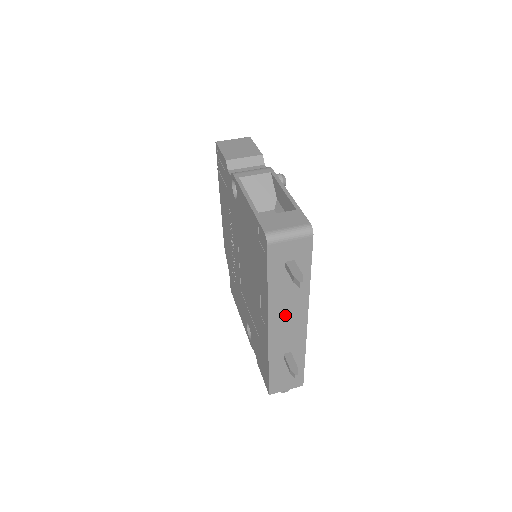
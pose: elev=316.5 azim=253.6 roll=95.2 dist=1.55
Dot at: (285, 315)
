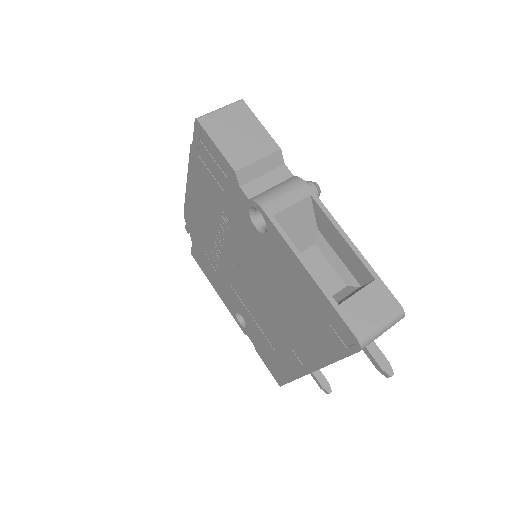
Dot at: occluded
